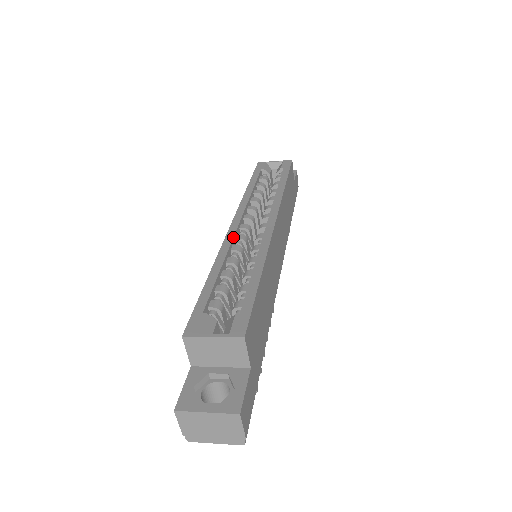
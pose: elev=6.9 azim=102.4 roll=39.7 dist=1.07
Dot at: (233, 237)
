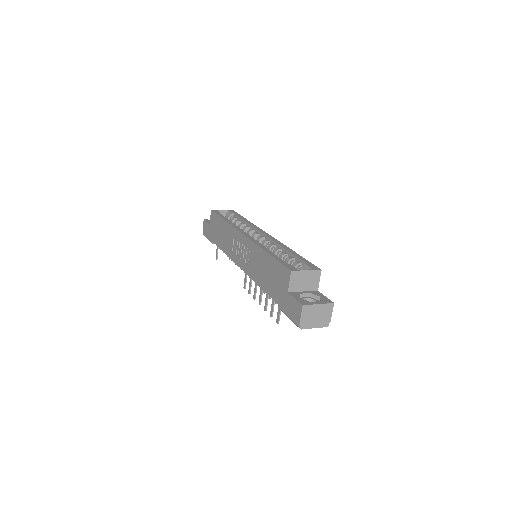
Dot at: occluded
